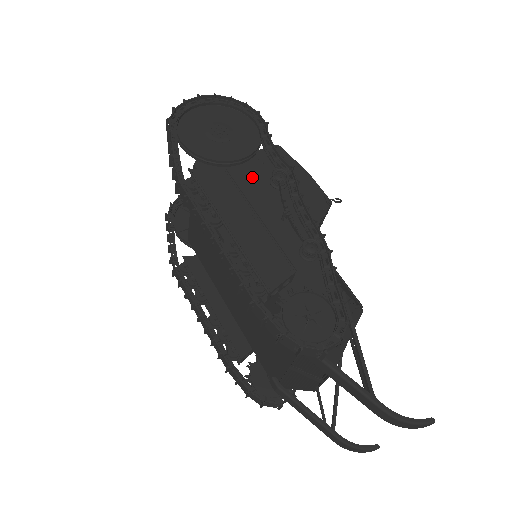
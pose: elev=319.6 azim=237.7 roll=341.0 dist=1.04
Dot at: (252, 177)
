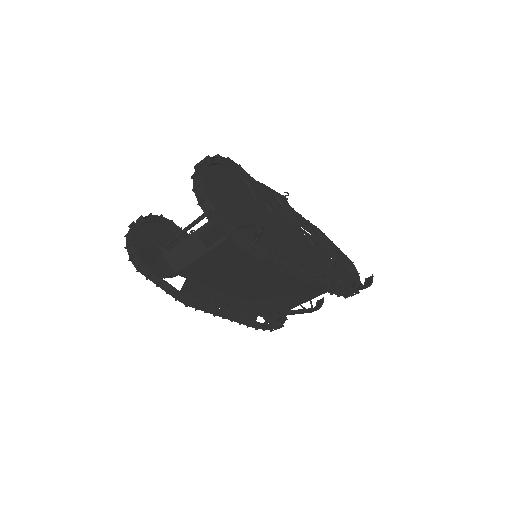
Dot at: occluded
